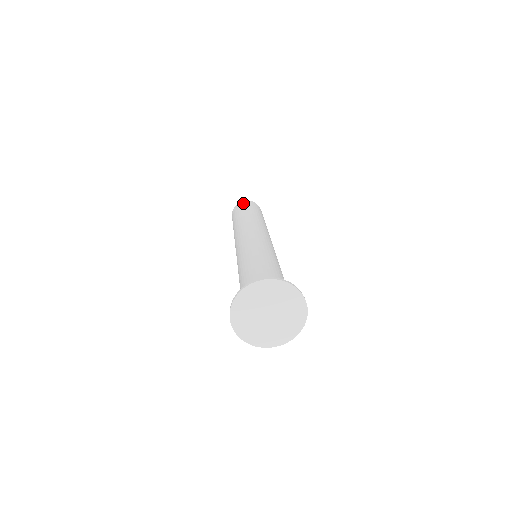
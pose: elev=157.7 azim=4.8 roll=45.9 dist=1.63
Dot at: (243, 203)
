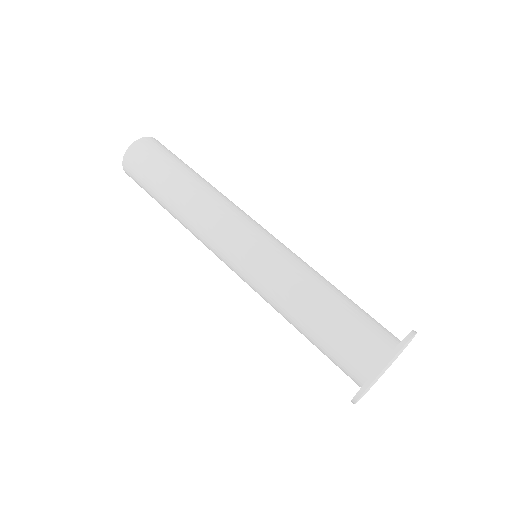
Dot at: (138, 152)
